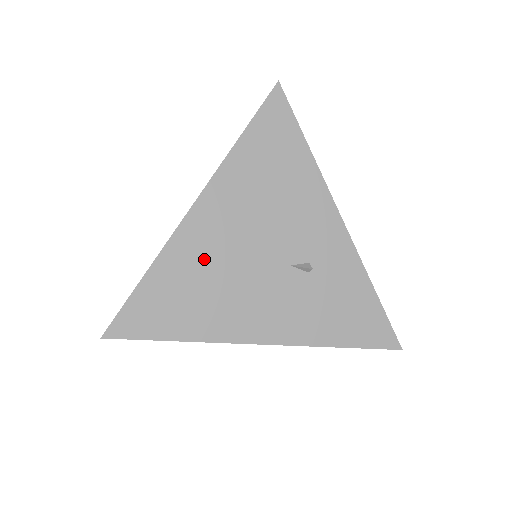
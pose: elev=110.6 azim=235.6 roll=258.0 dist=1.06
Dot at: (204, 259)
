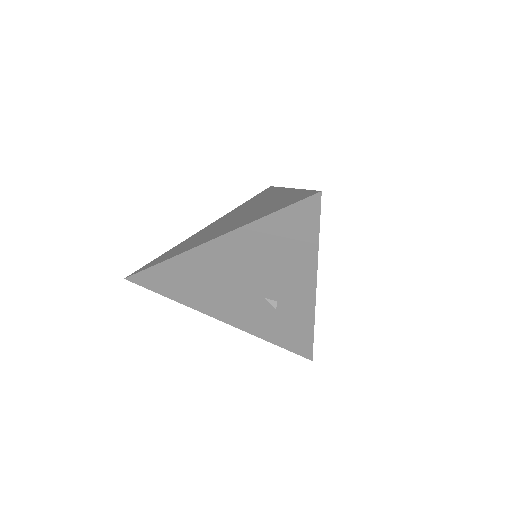
Dot at: (206, 271)
